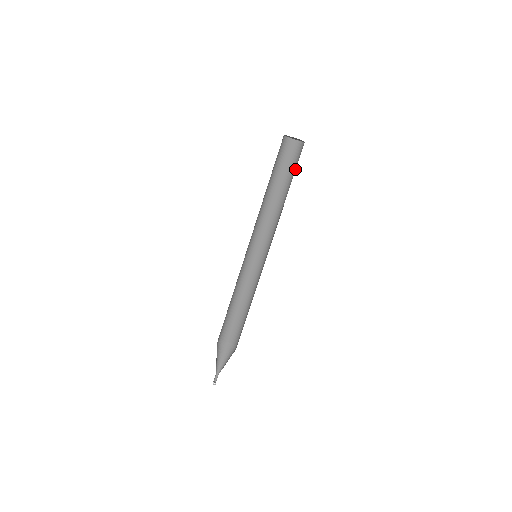
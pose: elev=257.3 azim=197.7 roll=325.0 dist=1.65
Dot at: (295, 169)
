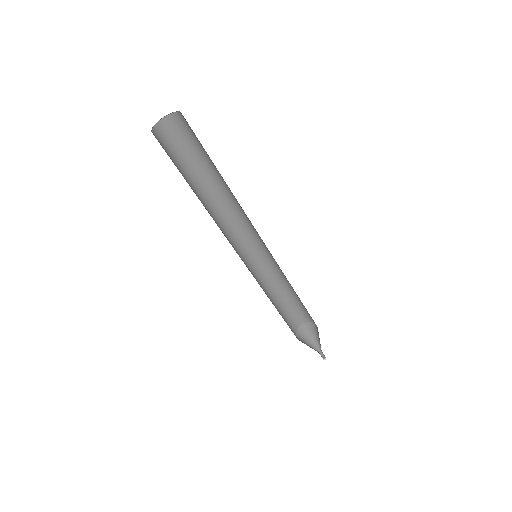
Dot at: (197, 148)
